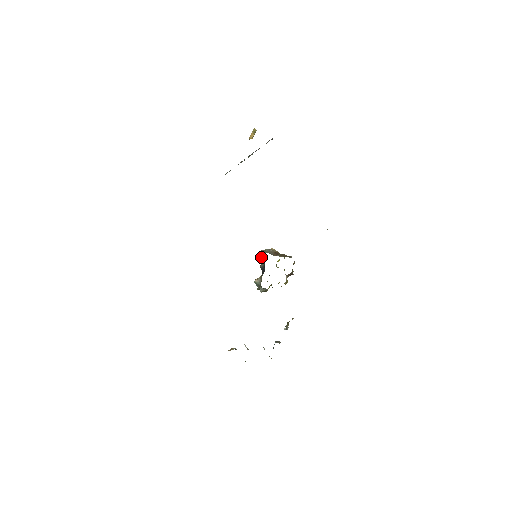
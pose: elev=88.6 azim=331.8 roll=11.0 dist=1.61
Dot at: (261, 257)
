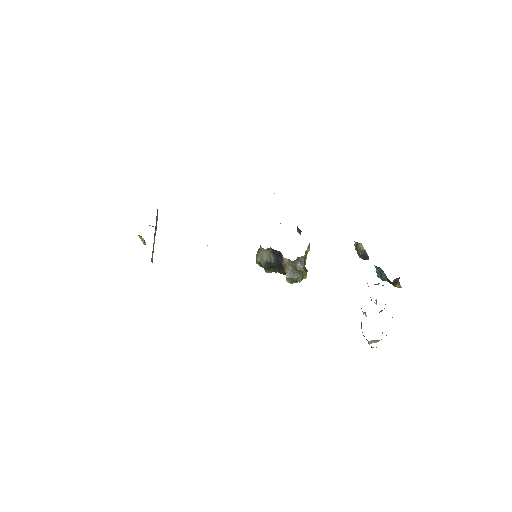
Dot at: (262, 256)
